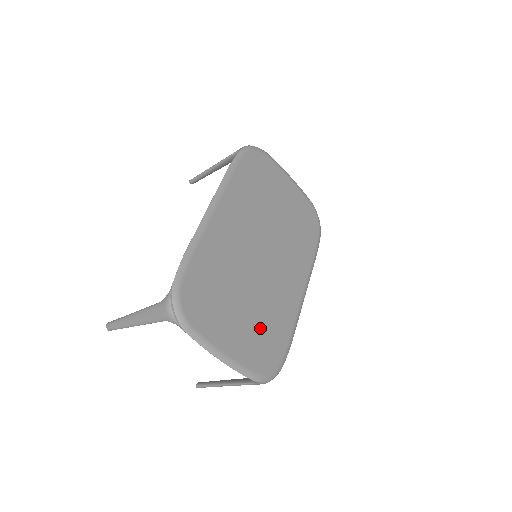
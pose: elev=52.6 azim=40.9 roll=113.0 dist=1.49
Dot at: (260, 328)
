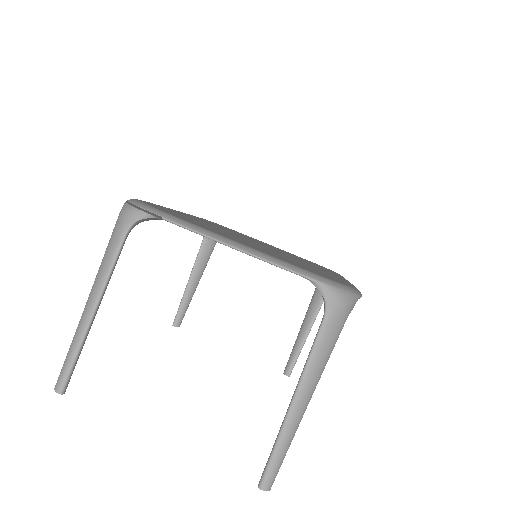
Dot at: (290, 260)
